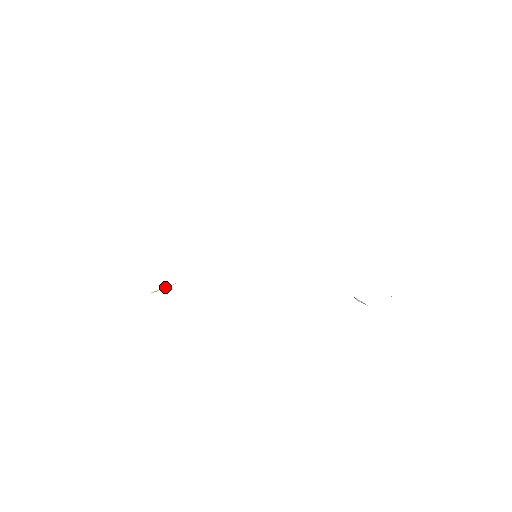
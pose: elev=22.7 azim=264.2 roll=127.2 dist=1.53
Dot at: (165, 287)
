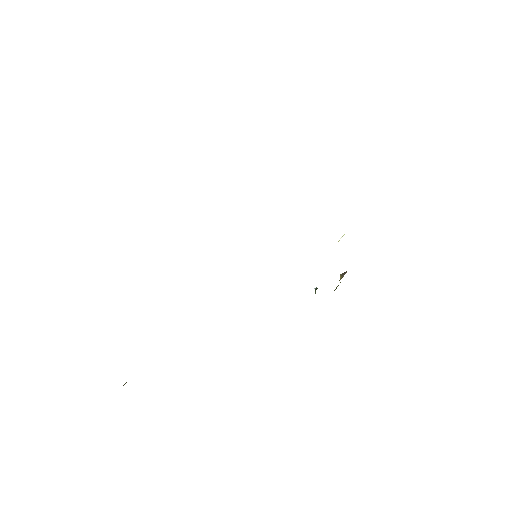
Dot at: occluded
